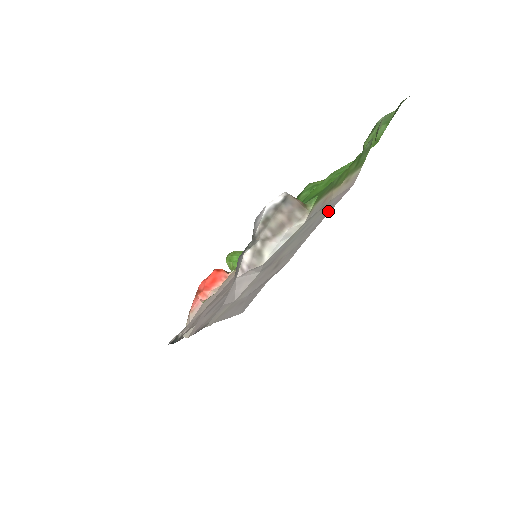
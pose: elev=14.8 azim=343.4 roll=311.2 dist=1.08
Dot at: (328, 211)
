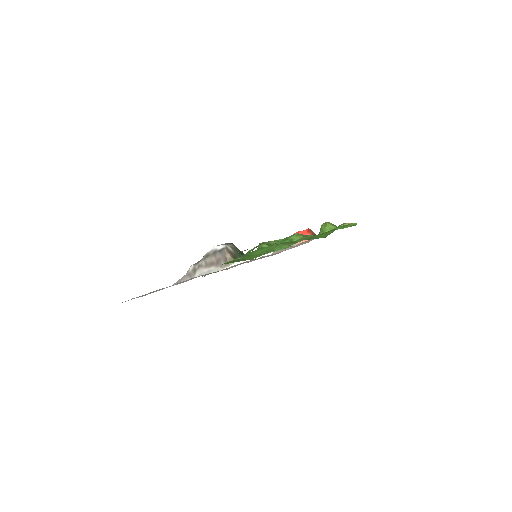
Dot at: (170, 286)
